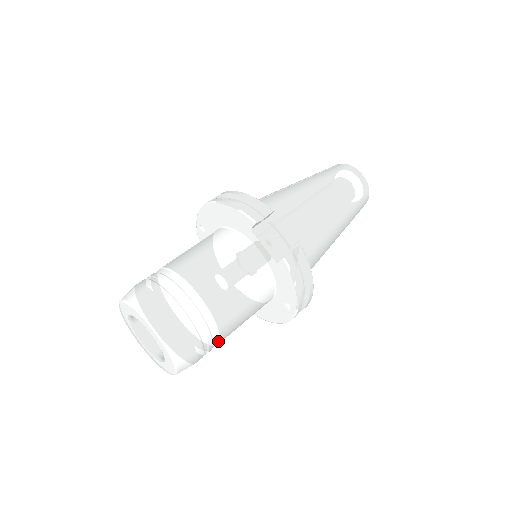
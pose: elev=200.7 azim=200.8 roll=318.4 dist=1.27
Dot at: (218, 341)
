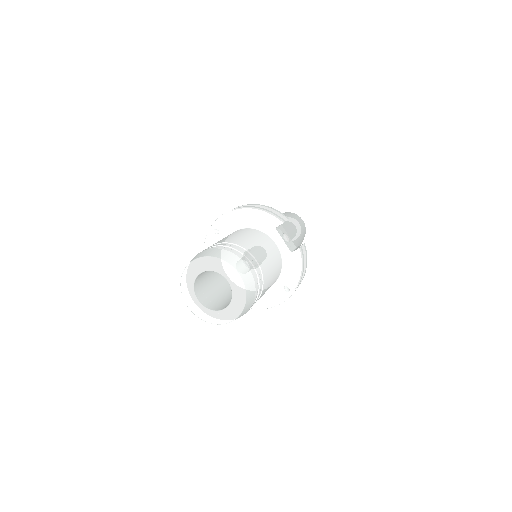
Dot at: occluded
